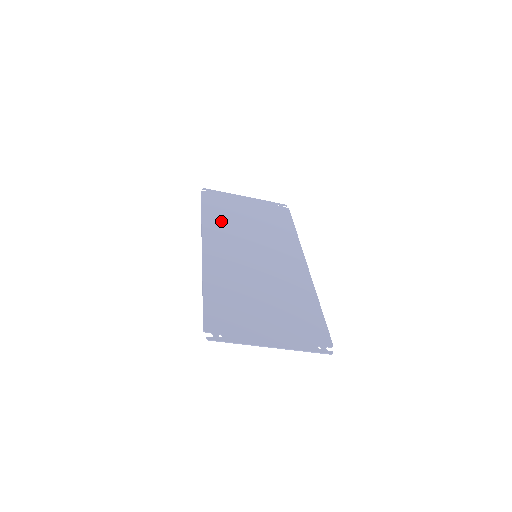
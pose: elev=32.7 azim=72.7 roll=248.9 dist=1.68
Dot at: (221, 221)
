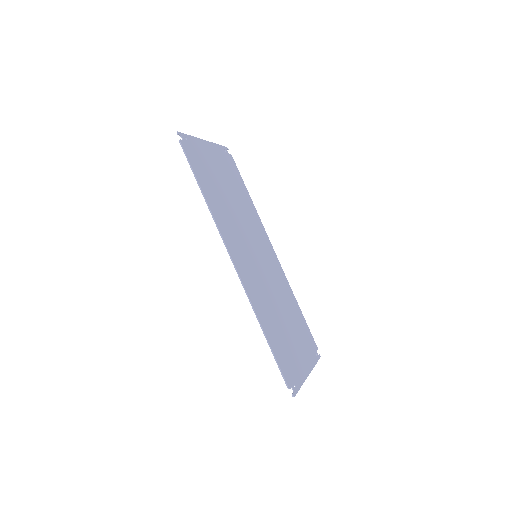
Dot at: (219, 204)
